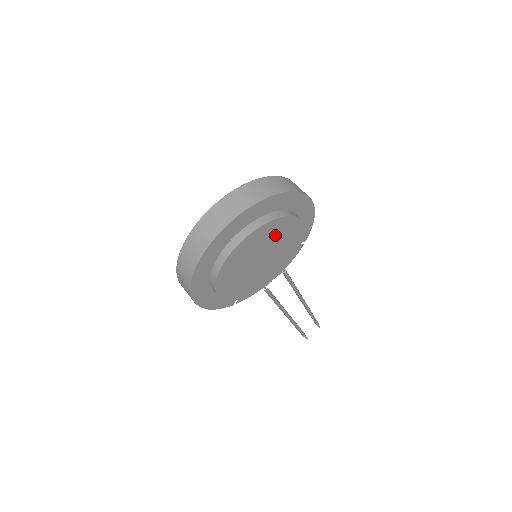
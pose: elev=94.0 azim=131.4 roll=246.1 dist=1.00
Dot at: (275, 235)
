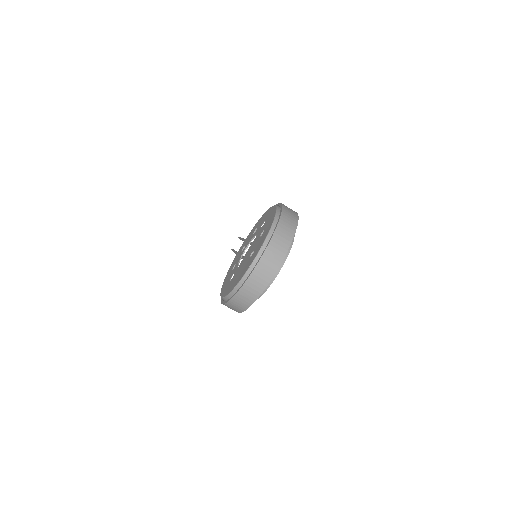
Dot at: occluded
